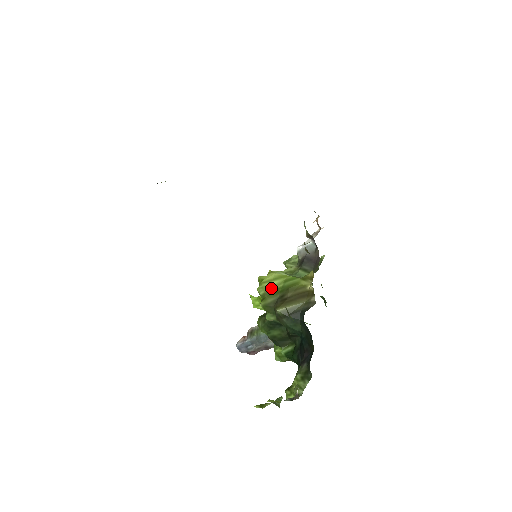
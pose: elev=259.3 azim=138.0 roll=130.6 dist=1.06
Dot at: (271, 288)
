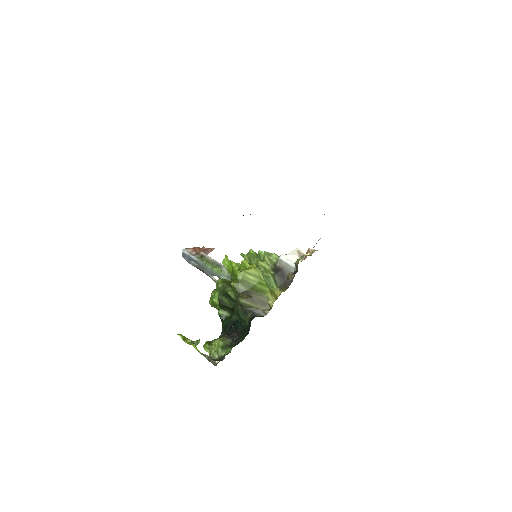
Dot at: (247, 280)
